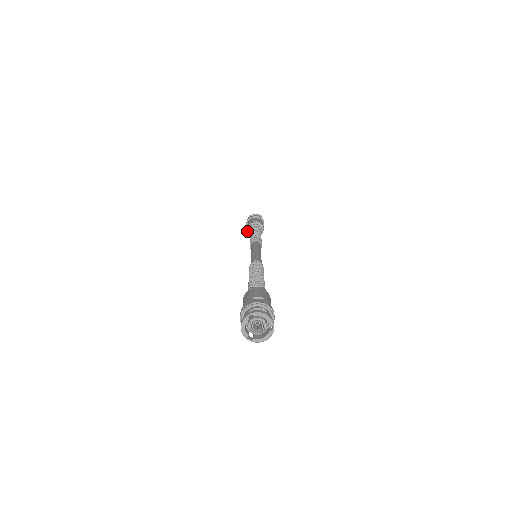
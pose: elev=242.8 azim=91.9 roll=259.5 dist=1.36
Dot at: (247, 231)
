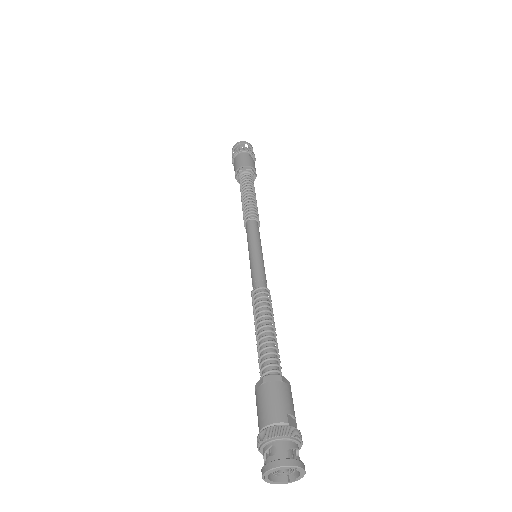
Dot at: (238, 168)
